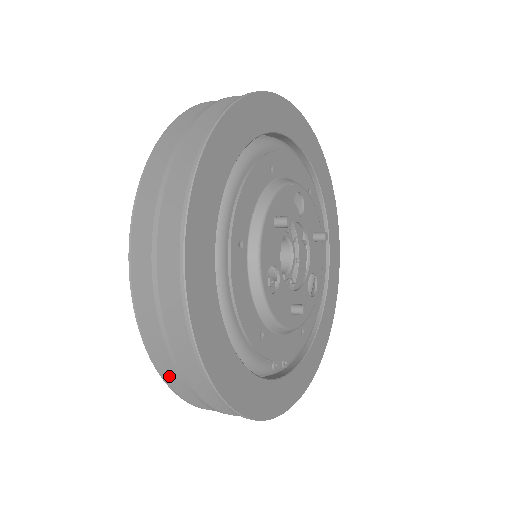
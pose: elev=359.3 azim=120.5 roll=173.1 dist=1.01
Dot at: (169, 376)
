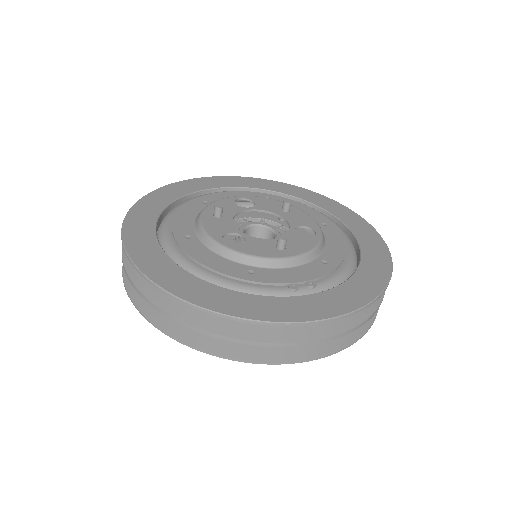
Dot at: (202, 346)
